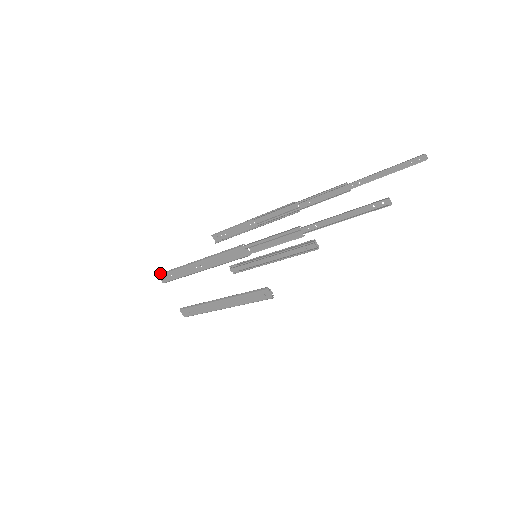
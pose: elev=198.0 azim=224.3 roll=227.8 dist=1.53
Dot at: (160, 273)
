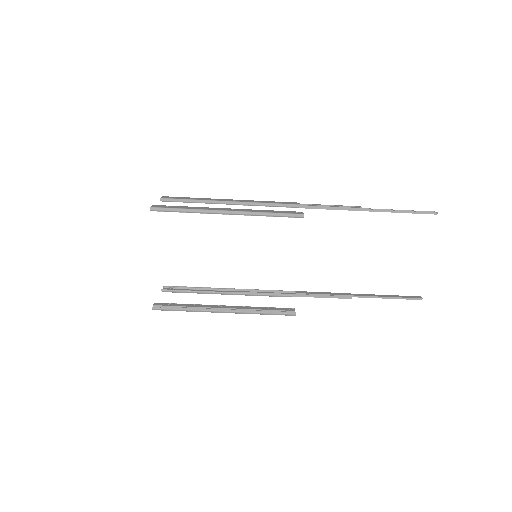
Dot at: occluded
